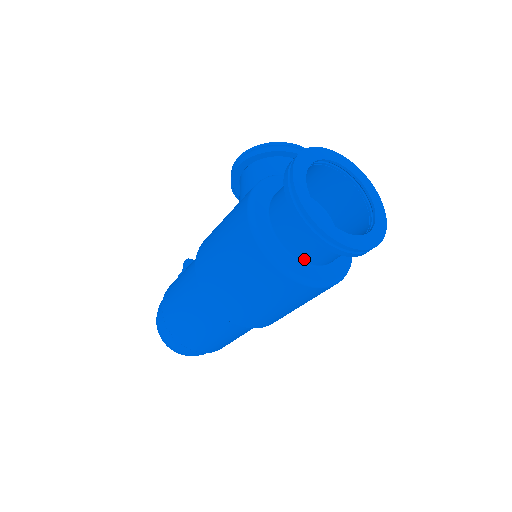
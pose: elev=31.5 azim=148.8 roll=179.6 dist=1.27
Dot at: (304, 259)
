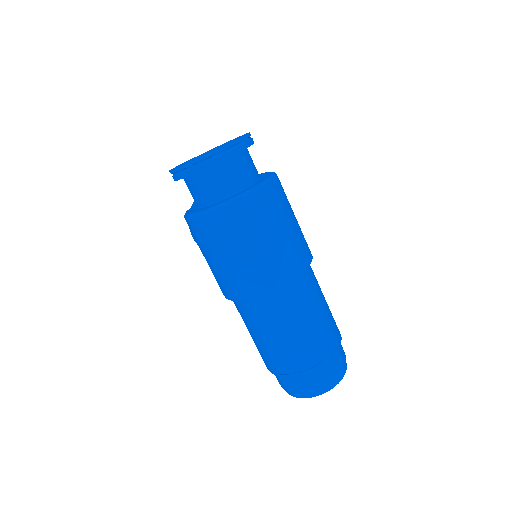
Dot at: (231, 192)
